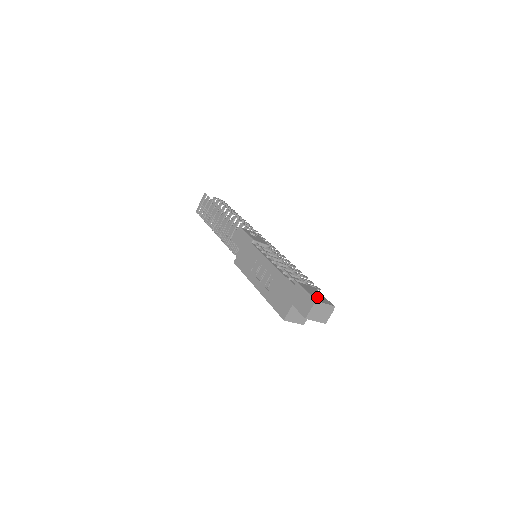
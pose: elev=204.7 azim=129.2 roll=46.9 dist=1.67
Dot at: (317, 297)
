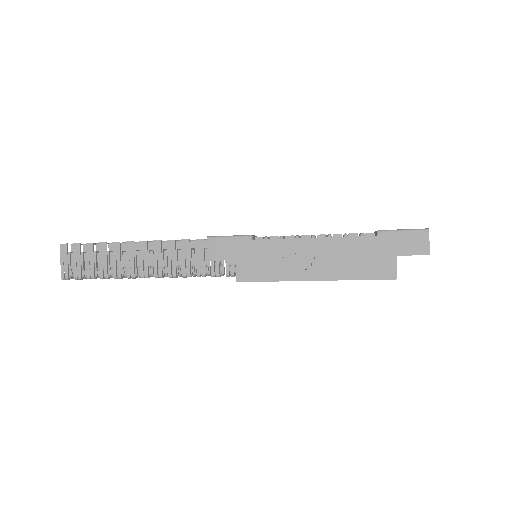
Dot at: occluded
